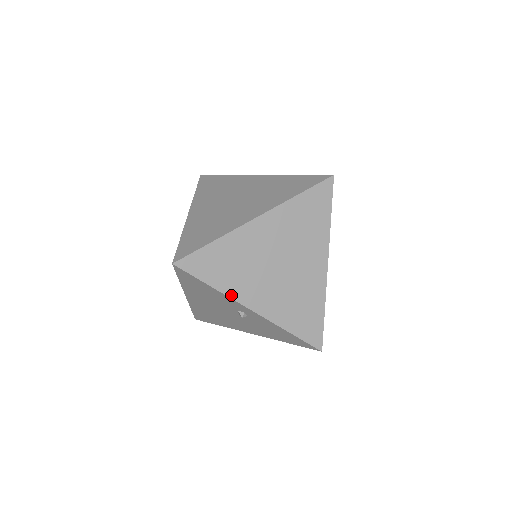
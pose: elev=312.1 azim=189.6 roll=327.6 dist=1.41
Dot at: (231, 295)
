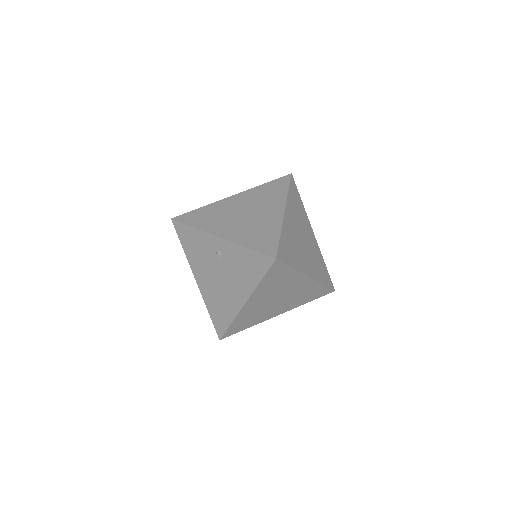
Dot at: (205, 230)
